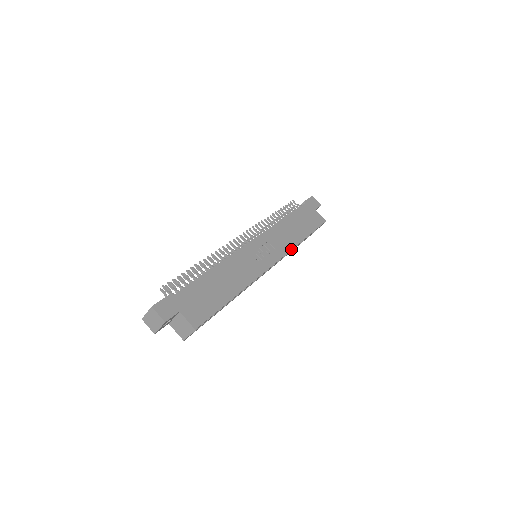
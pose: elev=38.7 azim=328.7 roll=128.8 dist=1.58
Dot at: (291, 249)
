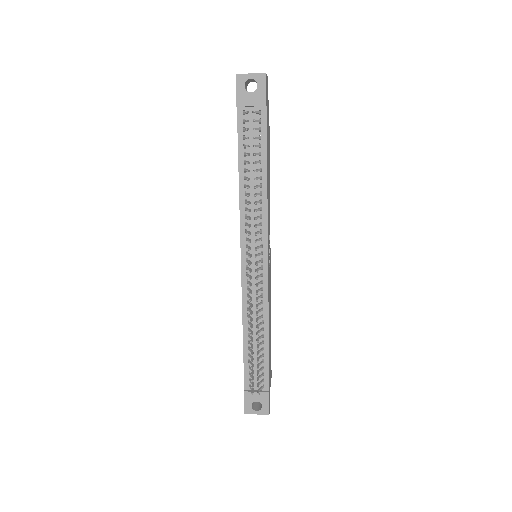
Dot at: occluded
